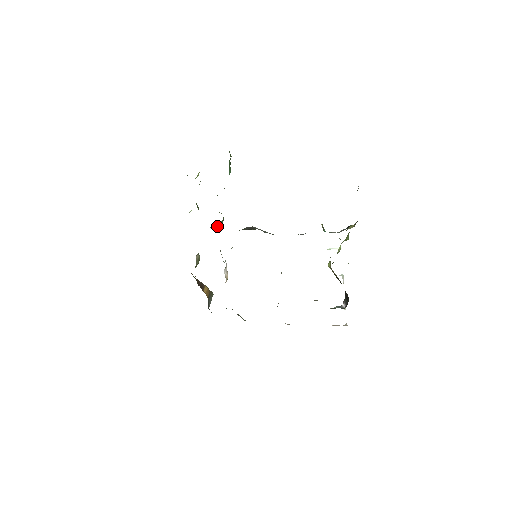
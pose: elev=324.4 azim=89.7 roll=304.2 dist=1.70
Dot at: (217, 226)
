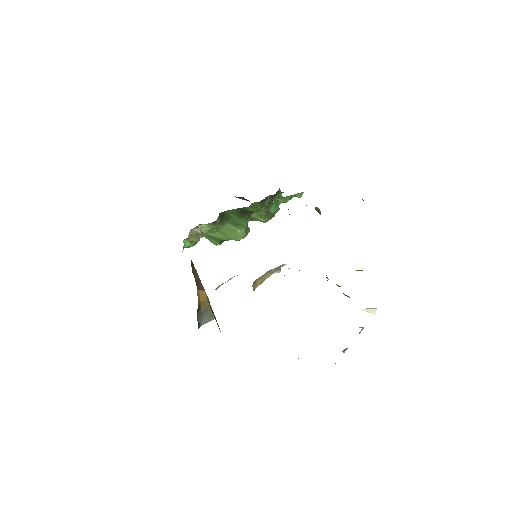
Dot at: (237, 231)
